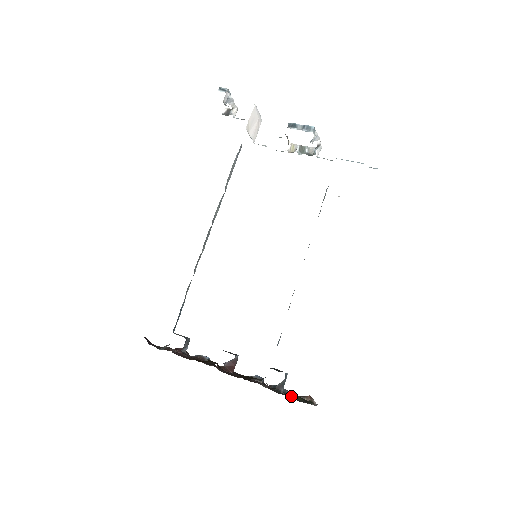
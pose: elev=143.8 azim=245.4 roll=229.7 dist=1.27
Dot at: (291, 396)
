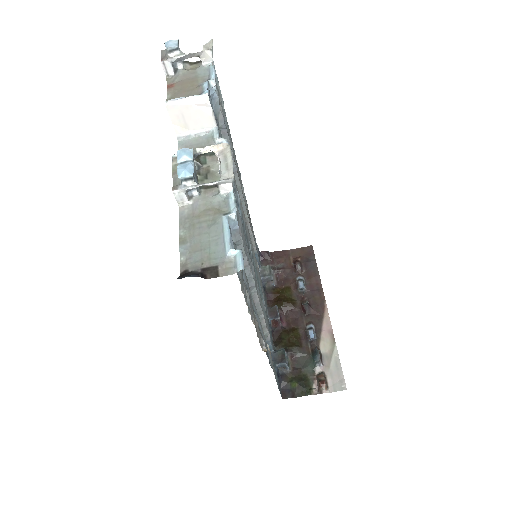
Dot at: (294, 377)
